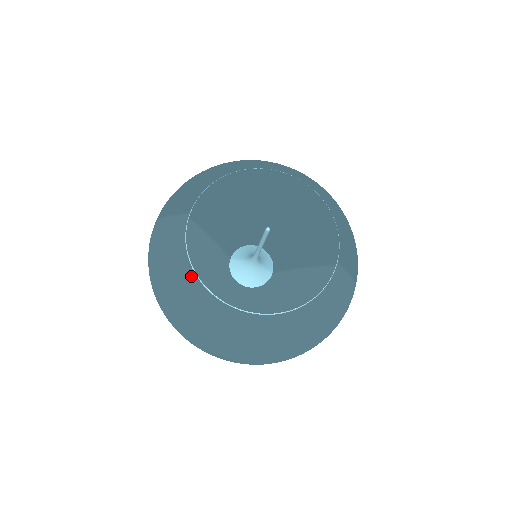
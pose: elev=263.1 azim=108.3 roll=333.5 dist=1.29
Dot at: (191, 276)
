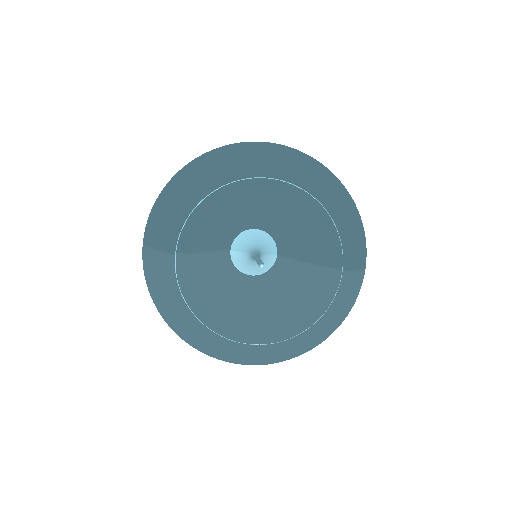
Dot at: (194, 319)
